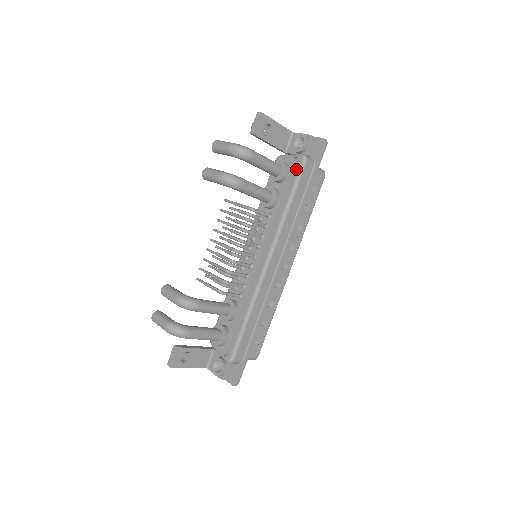
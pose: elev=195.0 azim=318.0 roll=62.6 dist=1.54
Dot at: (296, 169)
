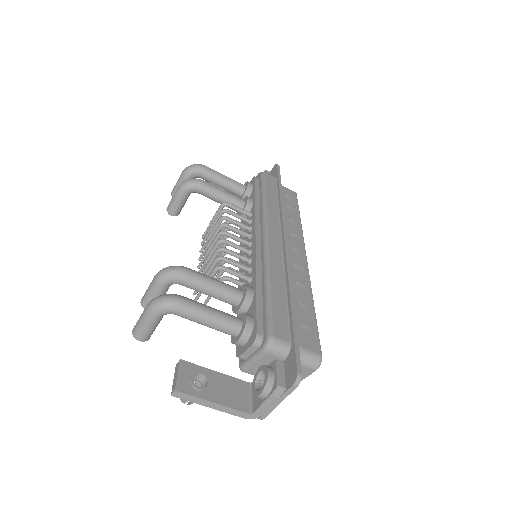
Dot at: (259, 182)
